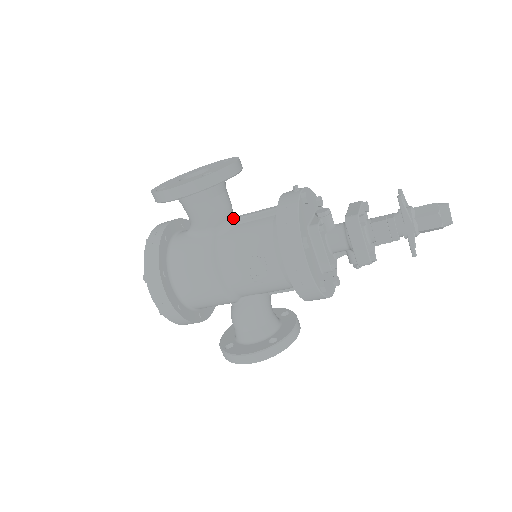
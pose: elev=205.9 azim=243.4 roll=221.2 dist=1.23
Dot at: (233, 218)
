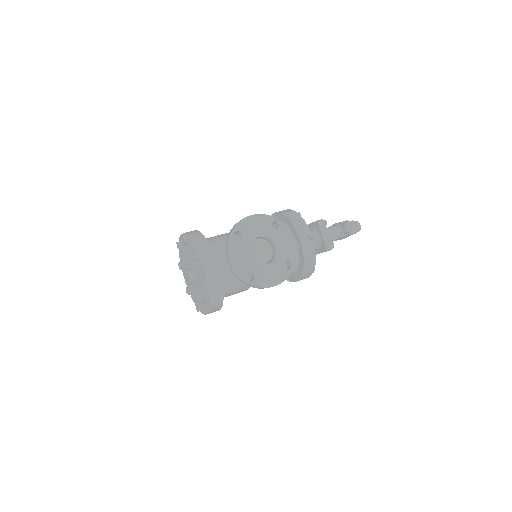
Dot at: occluded
